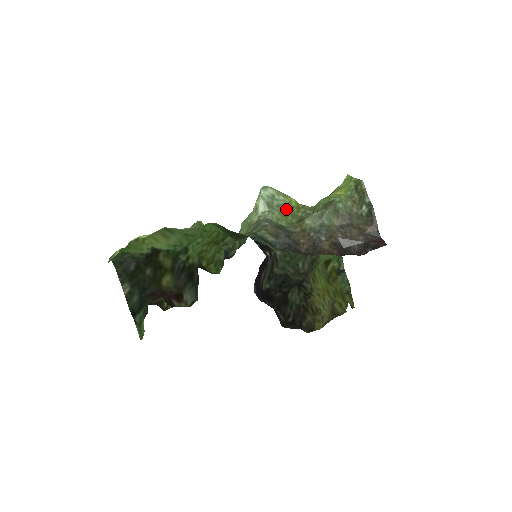
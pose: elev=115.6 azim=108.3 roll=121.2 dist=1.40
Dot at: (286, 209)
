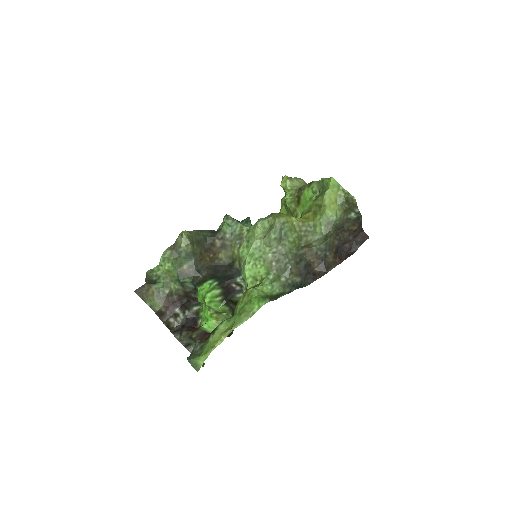
Dot at: (291, 233)
